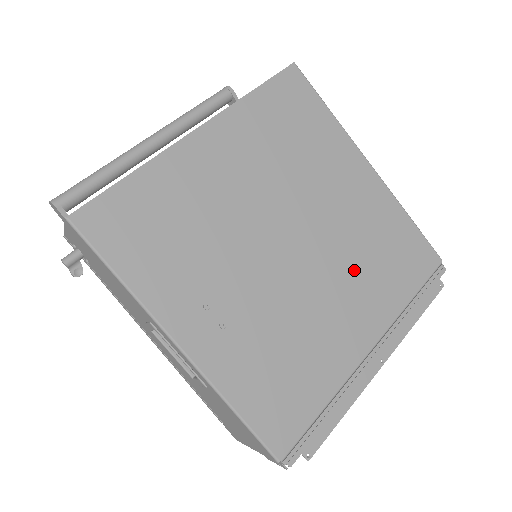
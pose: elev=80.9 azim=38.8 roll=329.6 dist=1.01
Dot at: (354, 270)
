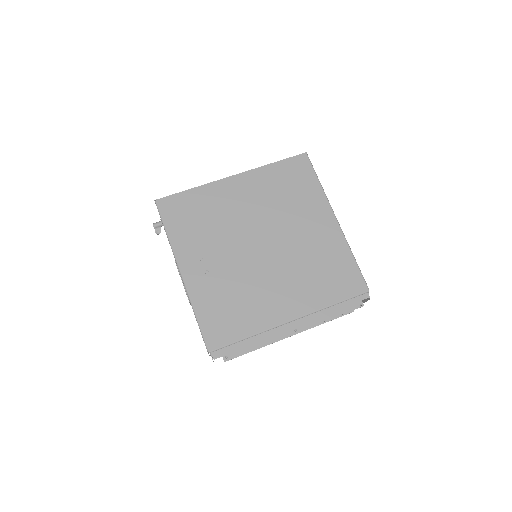
Dot at: (298, 273)
